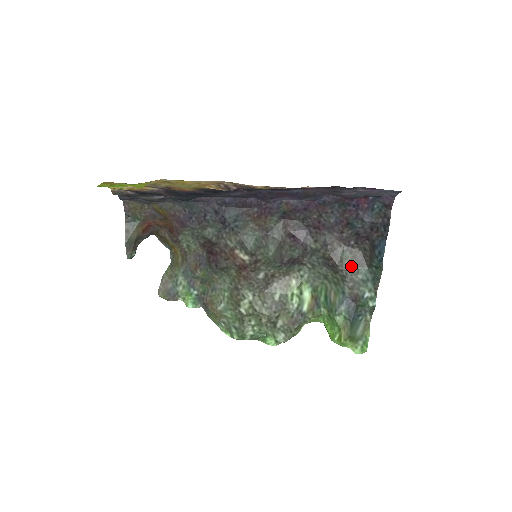
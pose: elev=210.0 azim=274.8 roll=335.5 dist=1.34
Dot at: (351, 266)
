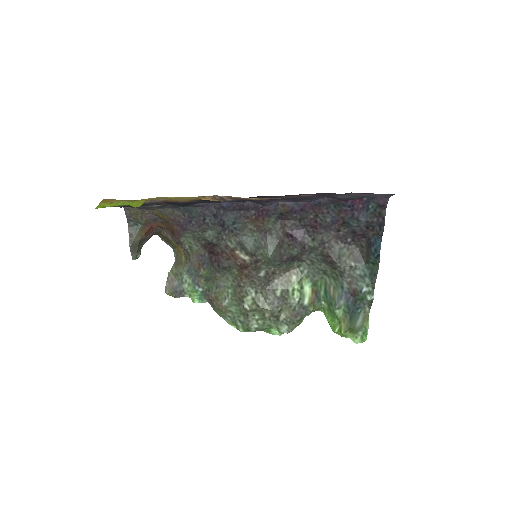
Dot at: (349, 262)
